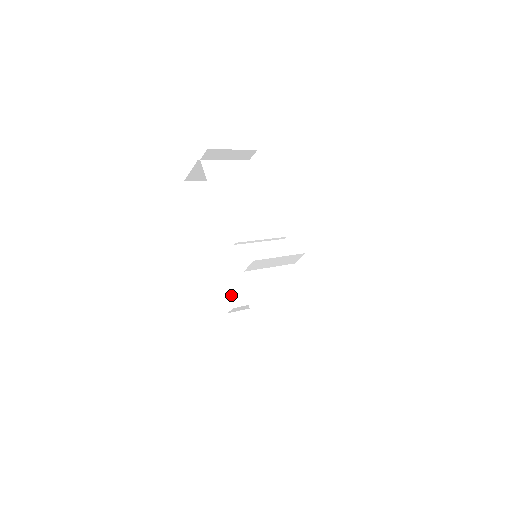
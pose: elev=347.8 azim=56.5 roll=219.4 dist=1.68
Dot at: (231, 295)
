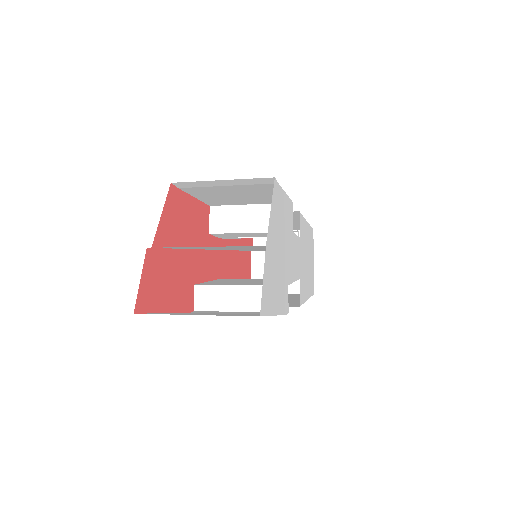
Dot at: (203, 283)
